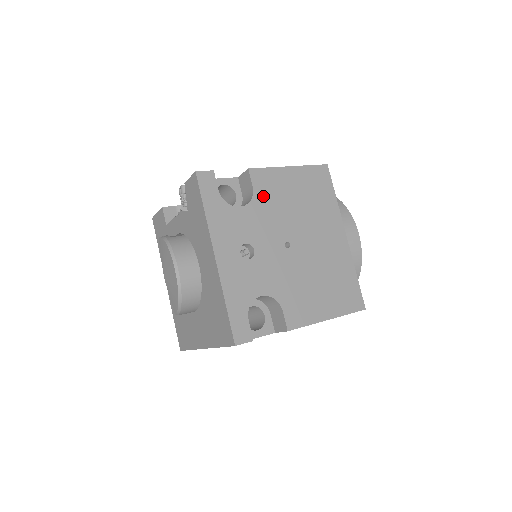
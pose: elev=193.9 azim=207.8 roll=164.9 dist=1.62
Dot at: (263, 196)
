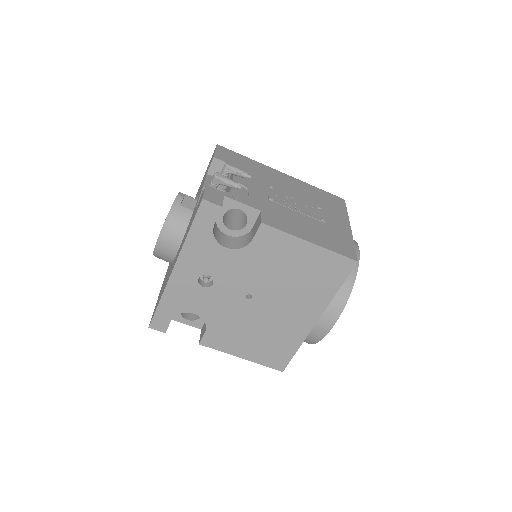
Dot at: (257, 251)
